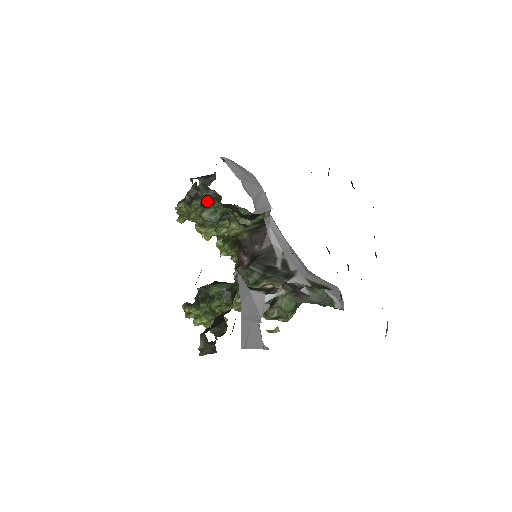
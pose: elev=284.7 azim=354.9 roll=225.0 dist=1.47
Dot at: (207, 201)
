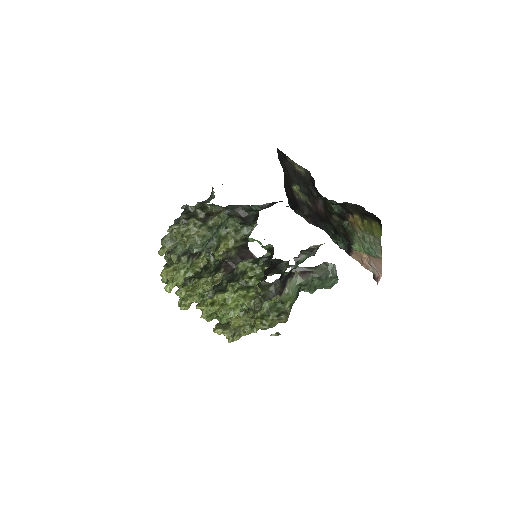
Dot at: (206, 216)
